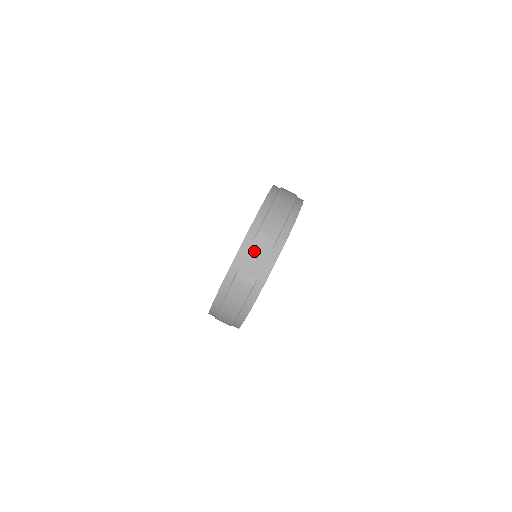
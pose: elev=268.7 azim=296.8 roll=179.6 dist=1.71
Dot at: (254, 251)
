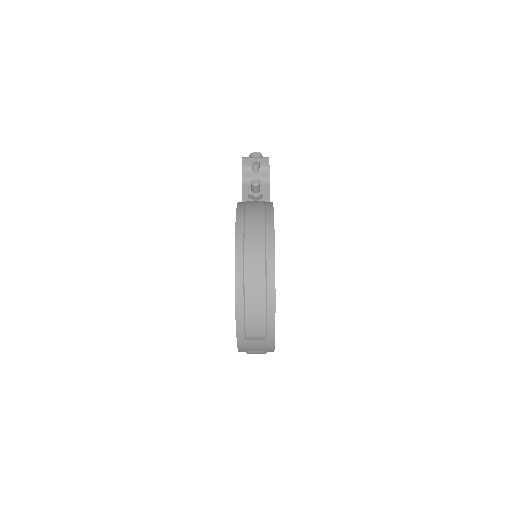
Dot at: (251, 345)
